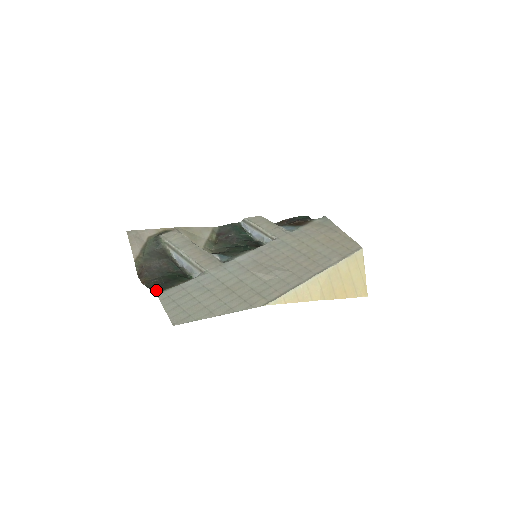
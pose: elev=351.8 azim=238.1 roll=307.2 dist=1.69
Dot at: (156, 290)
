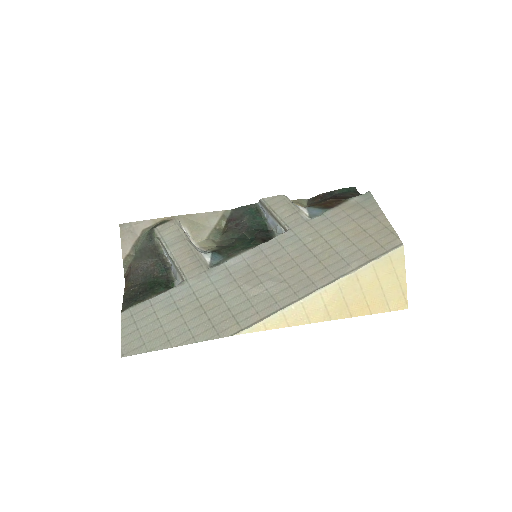
Dot at: (127, 303)
